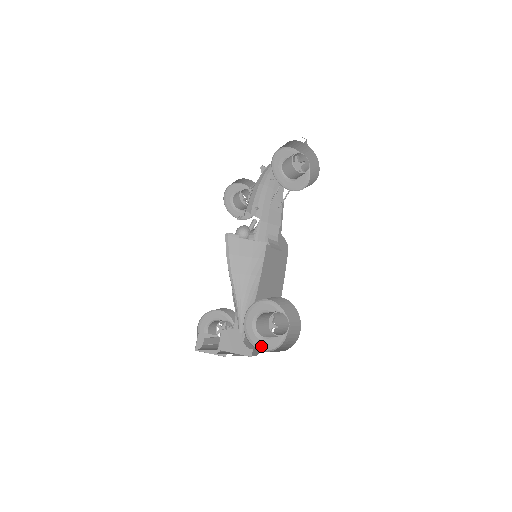
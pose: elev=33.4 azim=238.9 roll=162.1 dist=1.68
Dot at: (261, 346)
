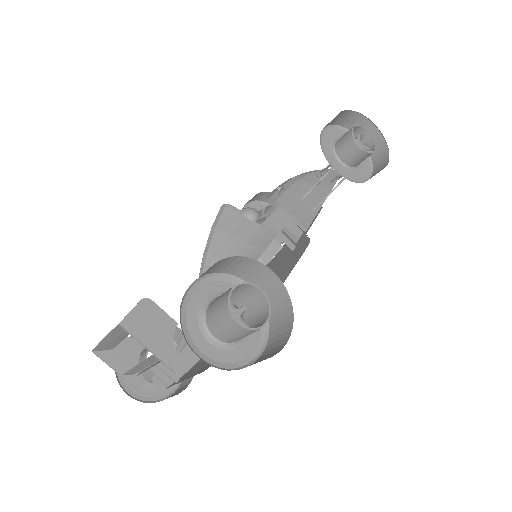
Dot at: (201, 349)
